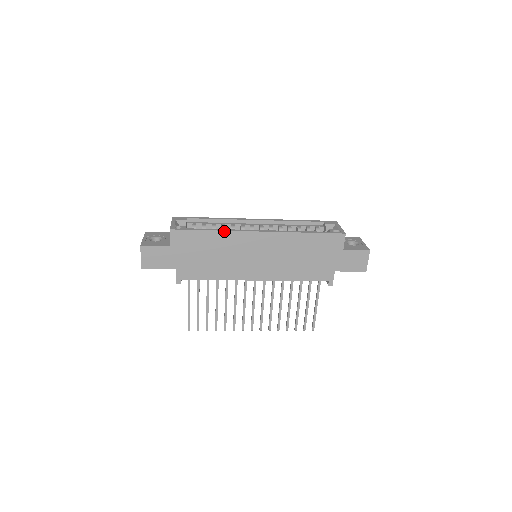
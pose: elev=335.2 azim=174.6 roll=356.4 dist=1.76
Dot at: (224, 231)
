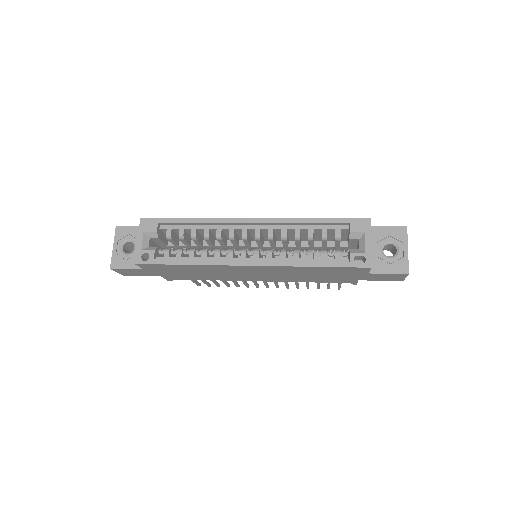
Dot at: (202, 265)
